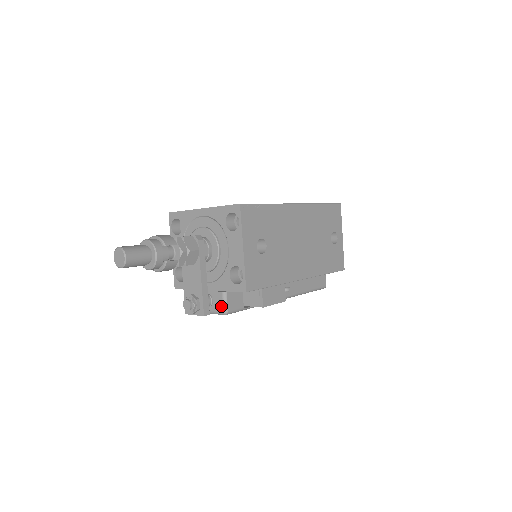
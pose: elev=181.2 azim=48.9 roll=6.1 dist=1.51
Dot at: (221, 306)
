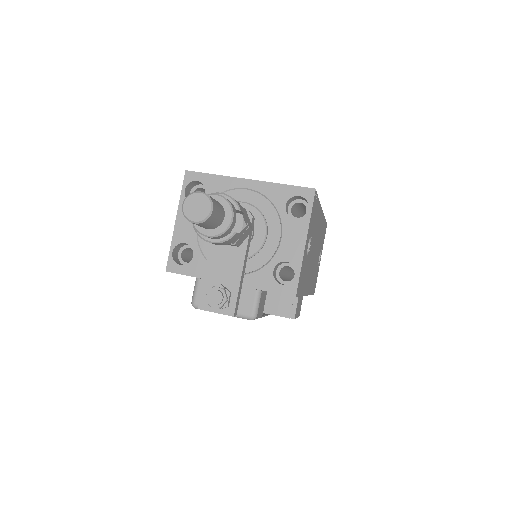
Dot at: (250, 308)
